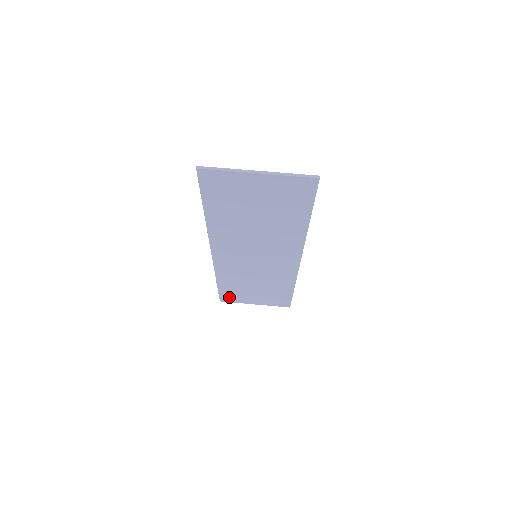
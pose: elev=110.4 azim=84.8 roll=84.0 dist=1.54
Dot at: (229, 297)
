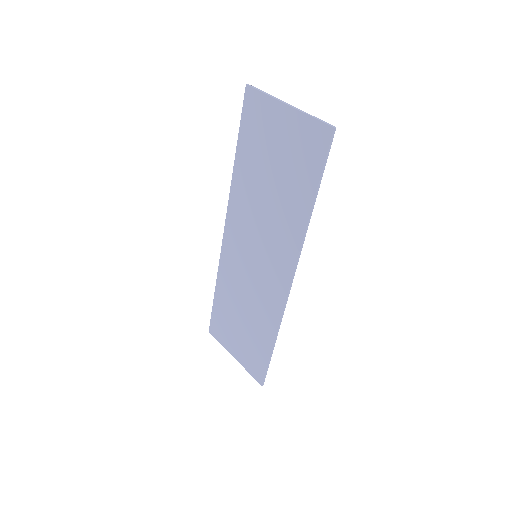
Dot at: (217, 328)
